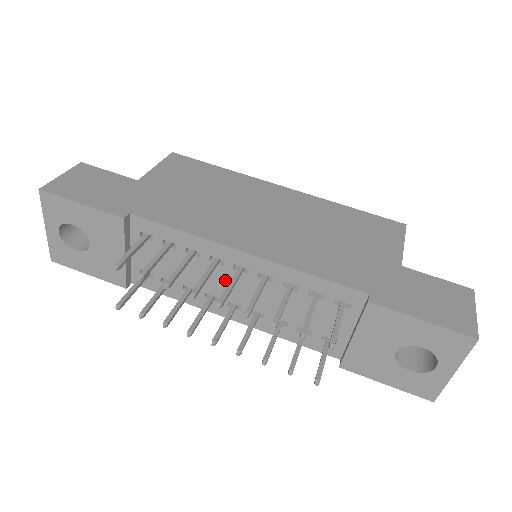
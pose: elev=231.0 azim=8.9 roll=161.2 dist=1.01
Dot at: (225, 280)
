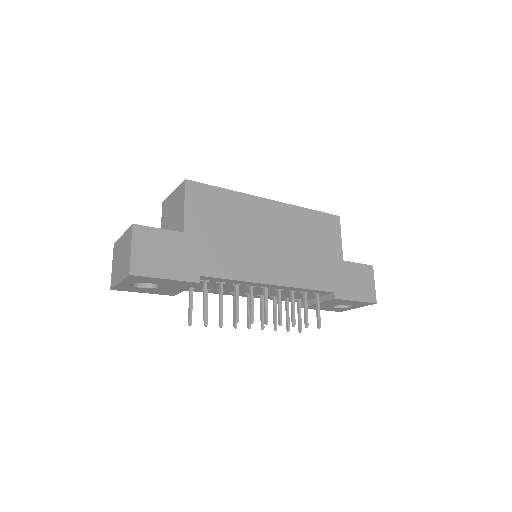
Dot at: occluded
